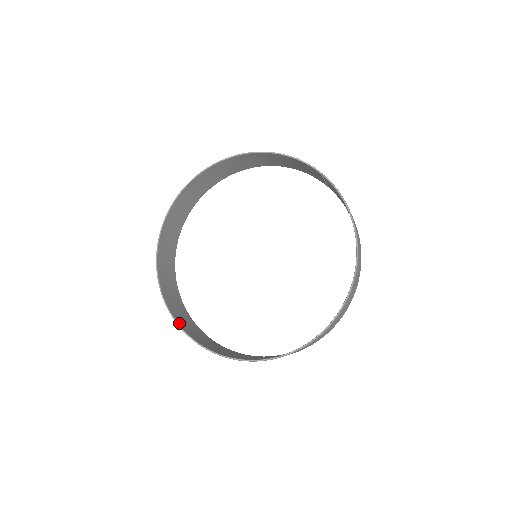
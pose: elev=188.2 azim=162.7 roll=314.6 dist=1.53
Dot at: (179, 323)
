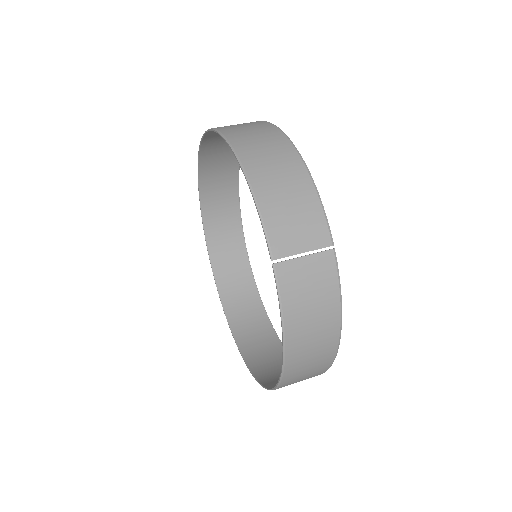
Dot at: (212, 255)
